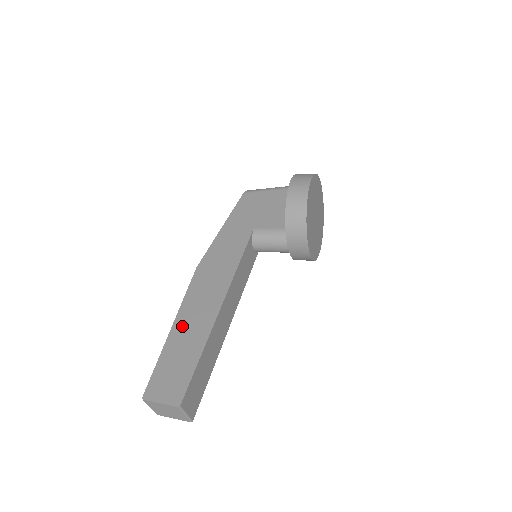
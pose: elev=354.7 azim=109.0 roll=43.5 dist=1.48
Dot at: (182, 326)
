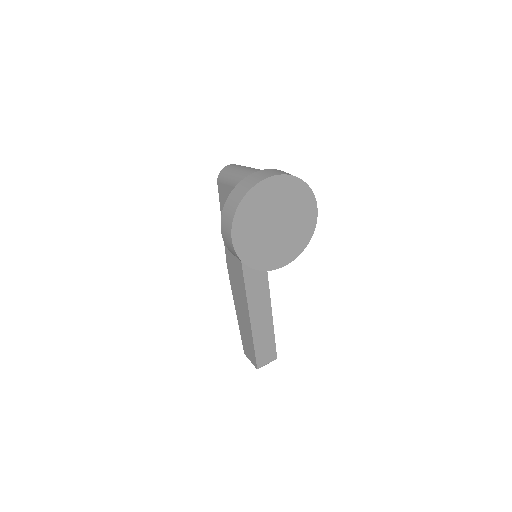
Dot at: (239, 316)
